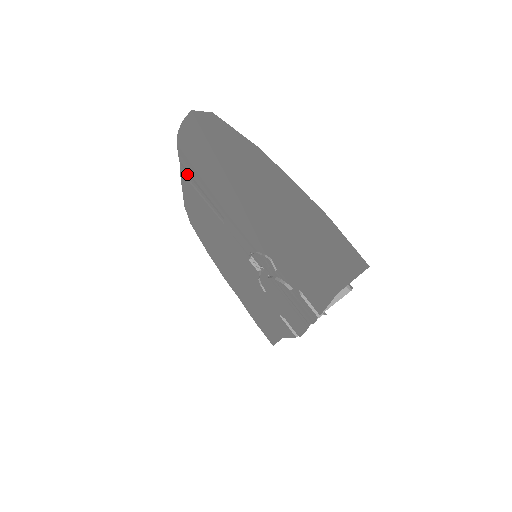
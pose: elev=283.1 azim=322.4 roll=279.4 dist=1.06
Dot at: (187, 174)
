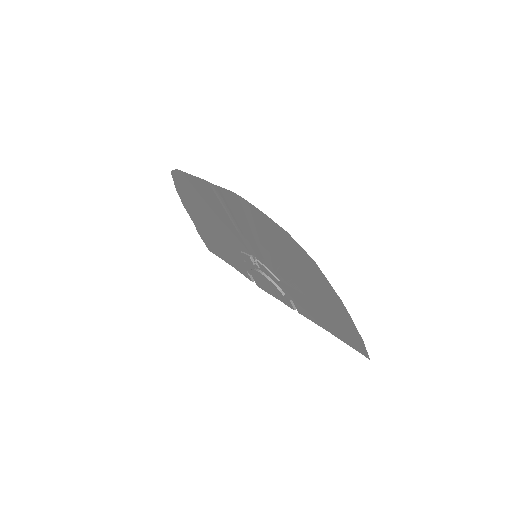
Dot at: (219, 193)
